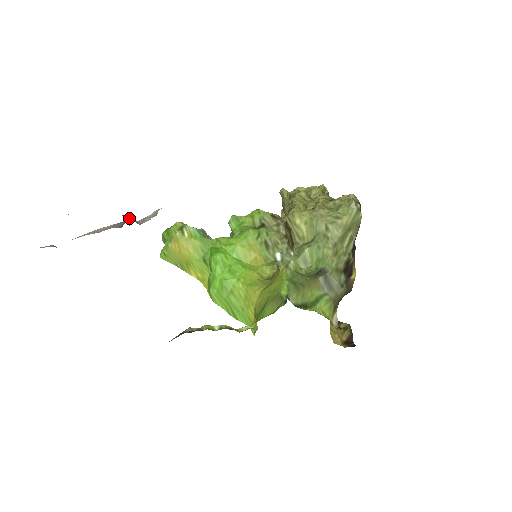
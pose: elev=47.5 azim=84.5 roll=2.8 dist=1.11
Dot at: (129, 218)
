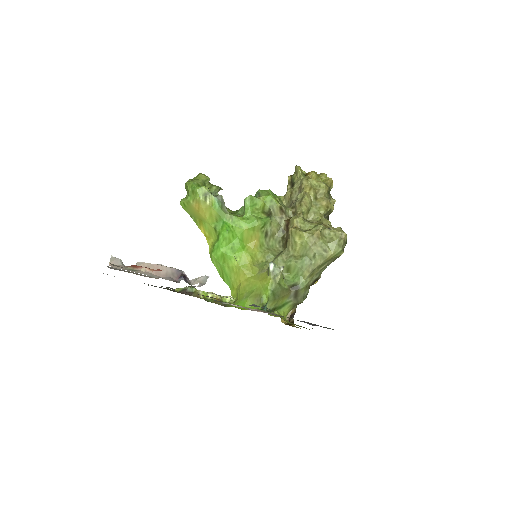
Dot at: (186, 279)
